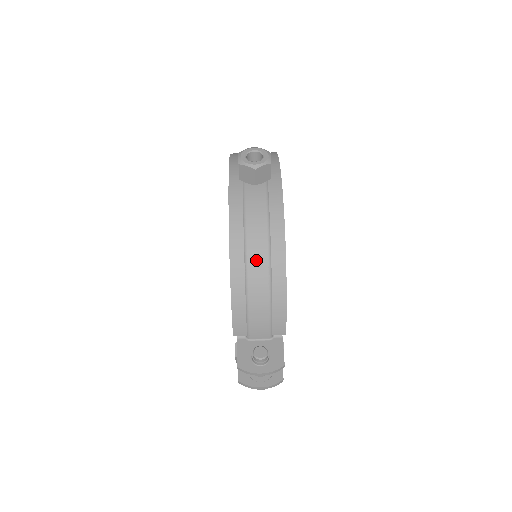
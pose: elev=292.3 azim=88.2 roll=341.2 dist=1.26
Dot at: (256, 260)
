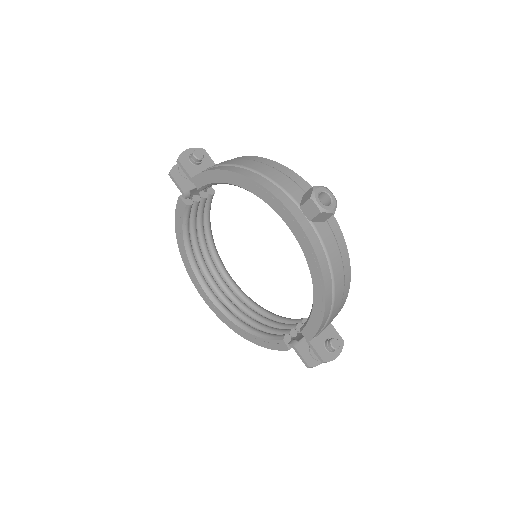
Dot at: (339, 285)
